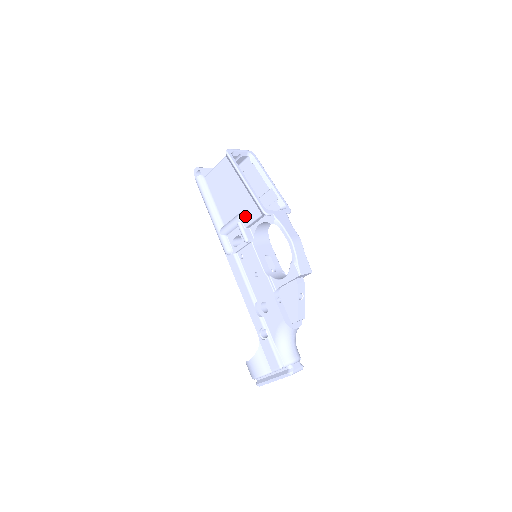
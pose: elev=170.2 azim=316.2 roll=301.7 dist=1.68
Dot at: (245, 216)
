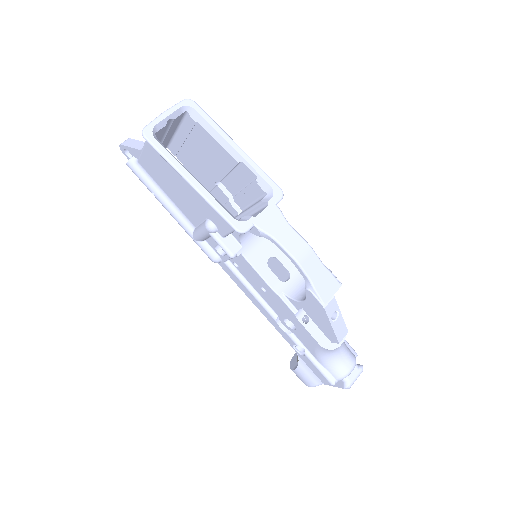
Dot at: (216, 225)
